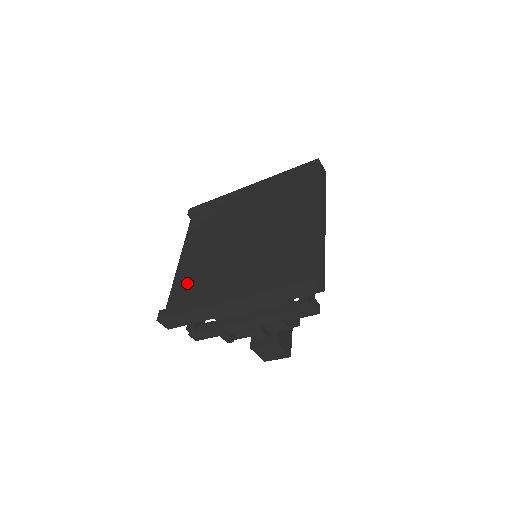
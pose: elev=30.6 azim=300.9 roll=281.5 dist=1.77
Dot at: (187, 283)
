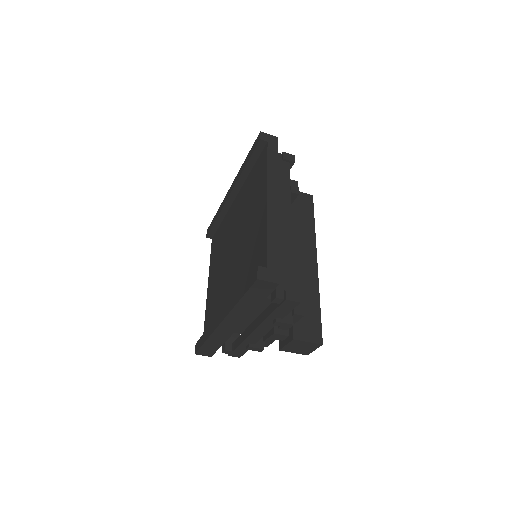
Dot at: (210, 308)
